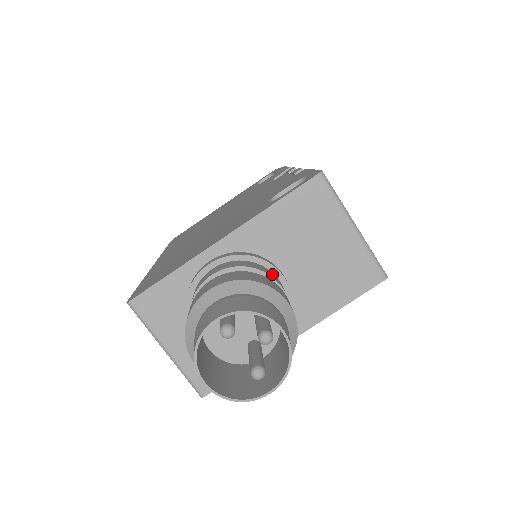
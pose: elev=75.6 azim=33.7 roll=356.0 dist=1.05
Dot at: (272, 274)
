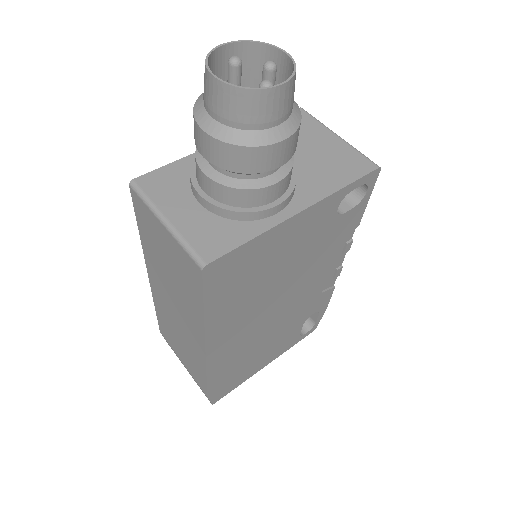
Dot at: occluded
